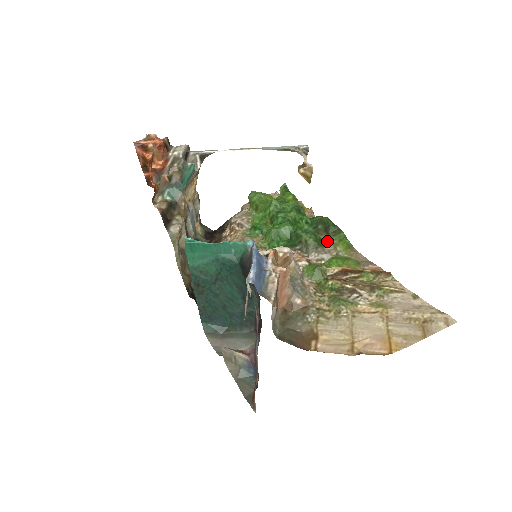
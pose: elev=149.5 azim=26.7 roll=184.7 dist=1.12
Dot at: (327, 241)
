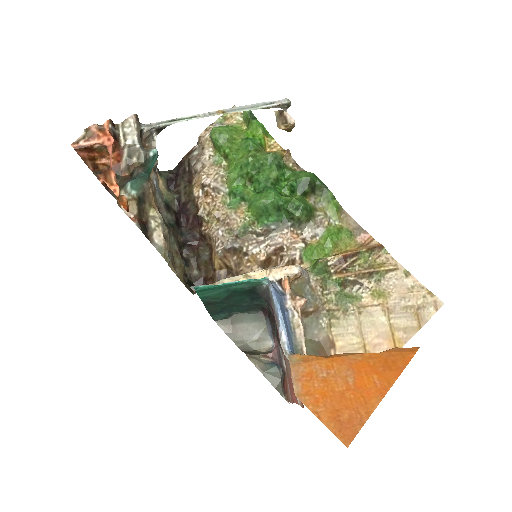
Dot at: (316, 206)
